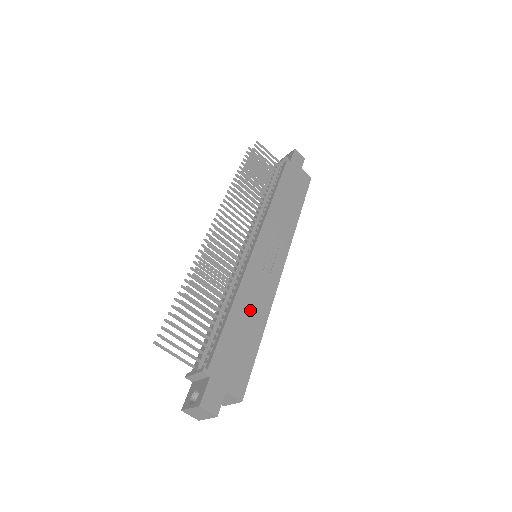
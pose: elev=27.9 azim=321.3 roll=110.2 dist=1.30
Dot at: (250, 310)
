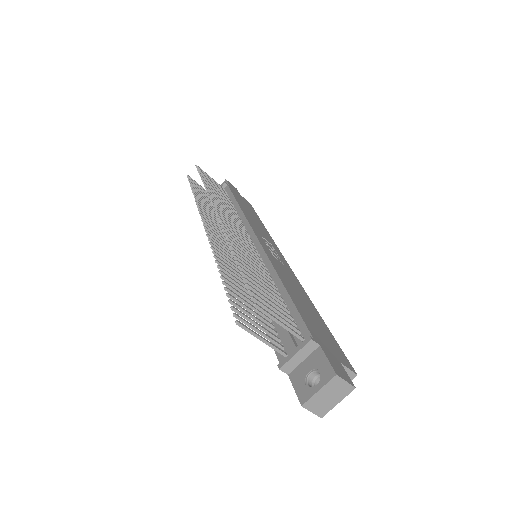
Dot at: (296, 291)
